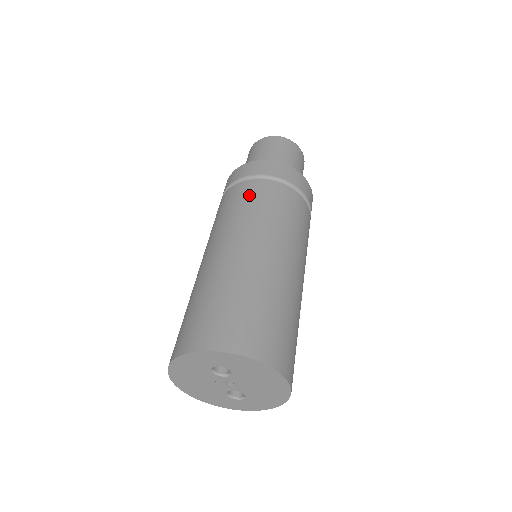
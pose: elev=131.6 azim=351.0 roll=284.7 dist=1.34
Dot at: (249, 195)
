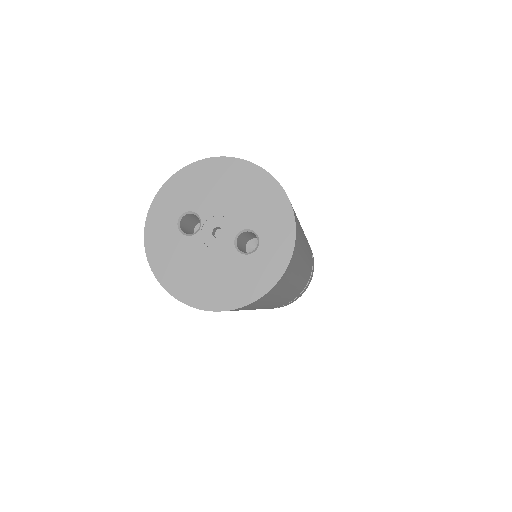
Dot at: occluded
